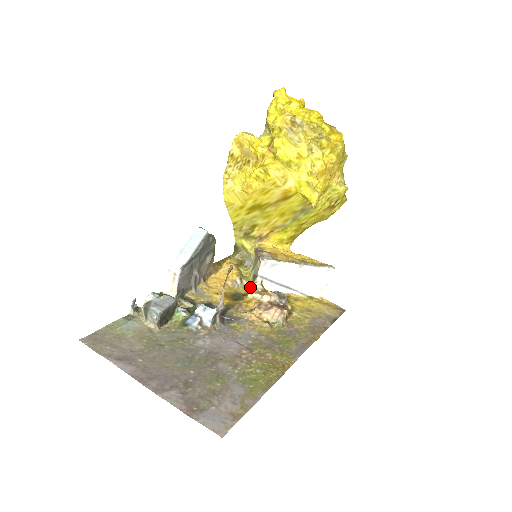
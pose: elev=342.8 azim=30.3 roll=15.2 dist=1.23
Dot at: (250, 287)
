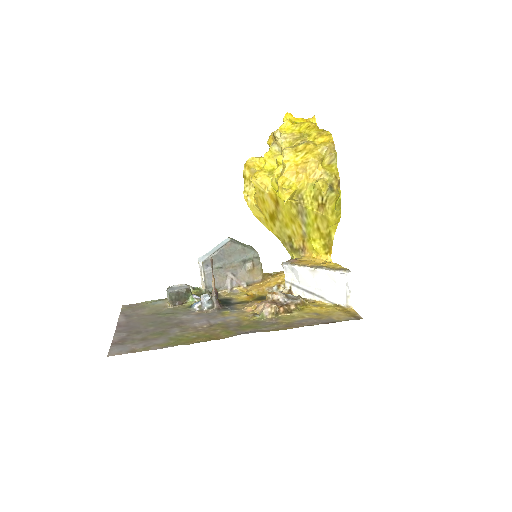
Dot at: occluded
